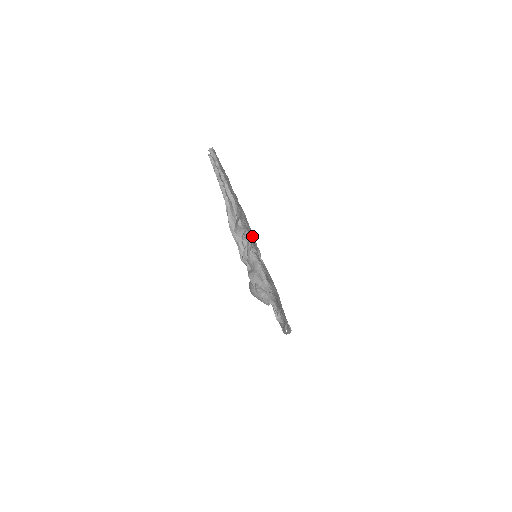
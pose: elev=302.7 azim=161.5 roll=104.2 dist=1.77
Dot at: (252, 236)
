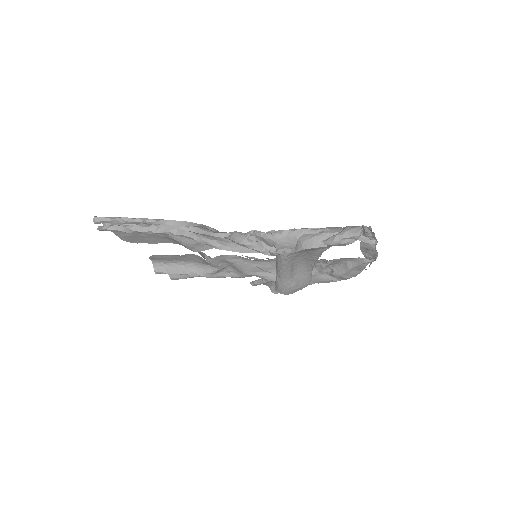
Dot at: occluded
